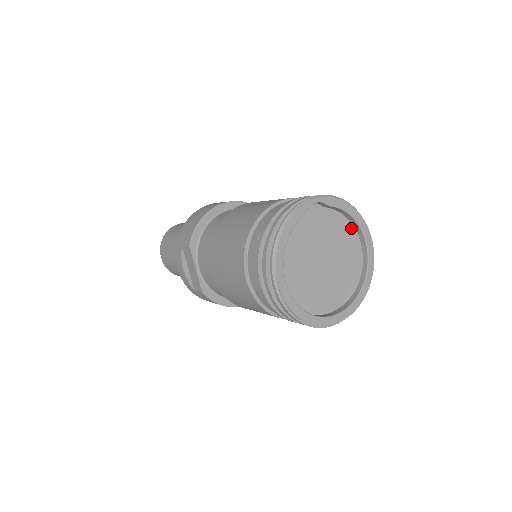
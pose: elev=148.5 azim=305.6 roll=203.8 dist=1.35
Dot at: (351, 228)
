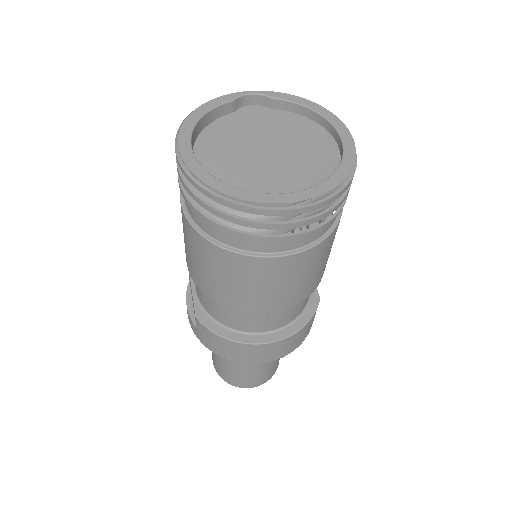
Dot at: (317, 127)
